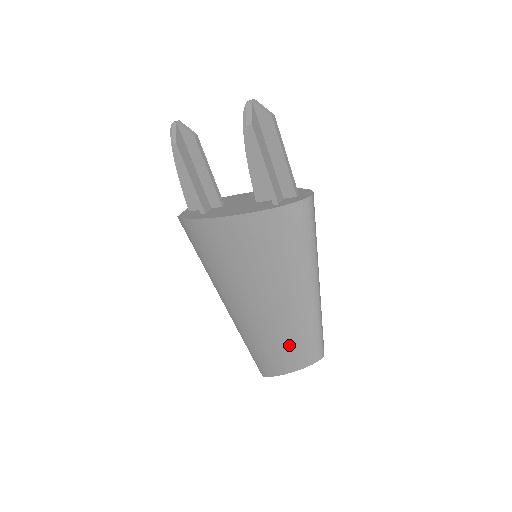
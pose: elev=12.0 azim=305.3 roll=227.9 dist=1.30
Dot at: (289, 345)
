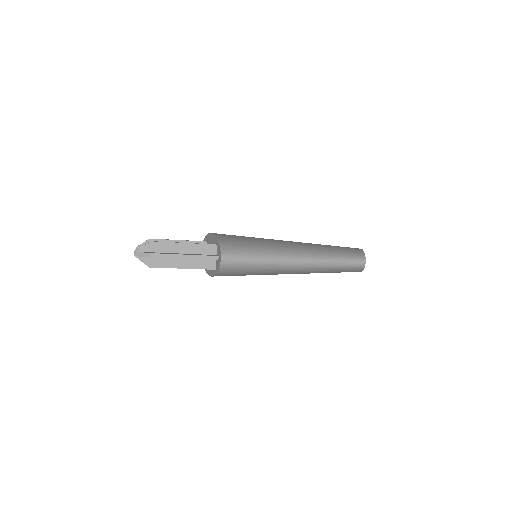
Dot at: occluded
